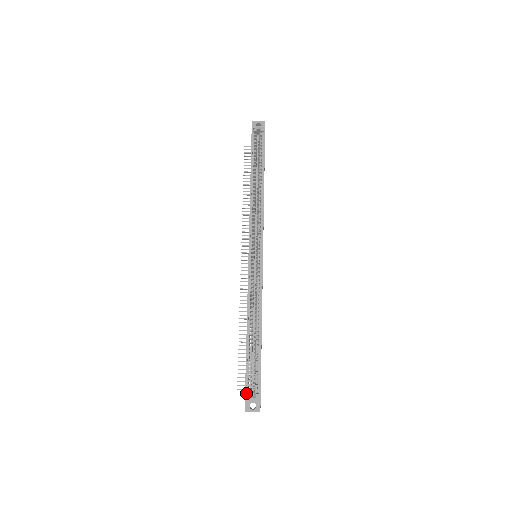
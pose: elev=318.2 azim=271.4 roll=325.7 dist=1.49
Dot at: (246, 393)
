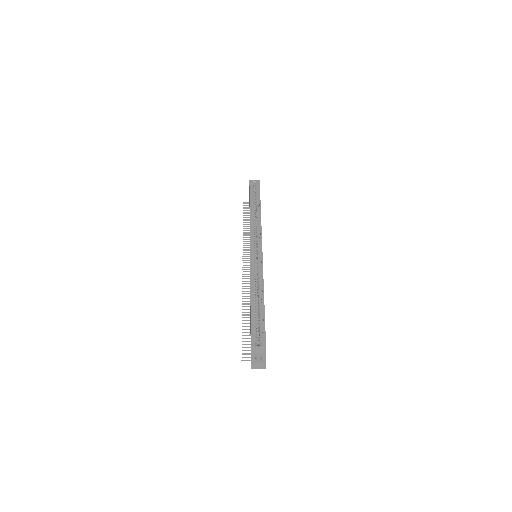
Dot at: (252, 342)
